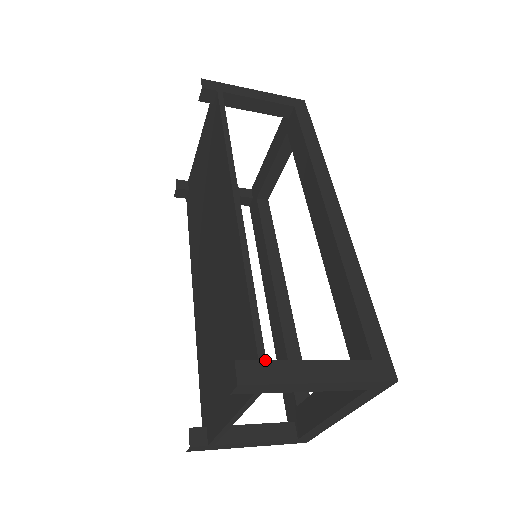
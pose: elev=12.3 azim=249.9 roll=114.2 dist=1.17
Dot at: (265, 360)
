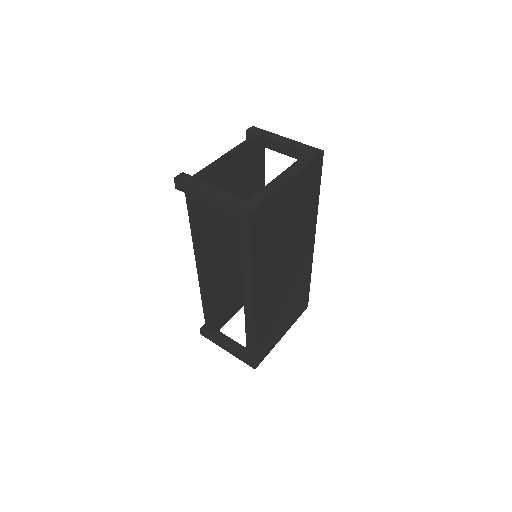
Dot at: (209, 334)
